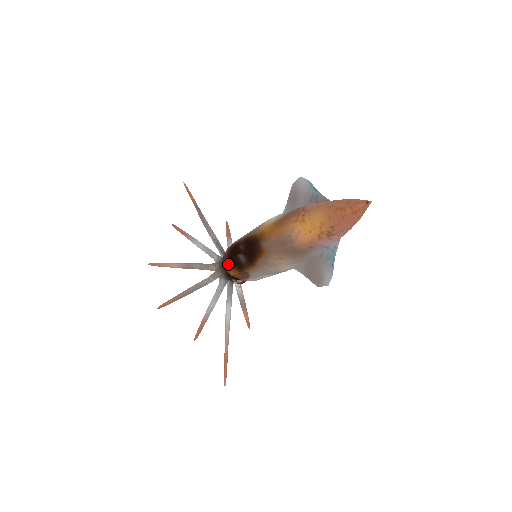
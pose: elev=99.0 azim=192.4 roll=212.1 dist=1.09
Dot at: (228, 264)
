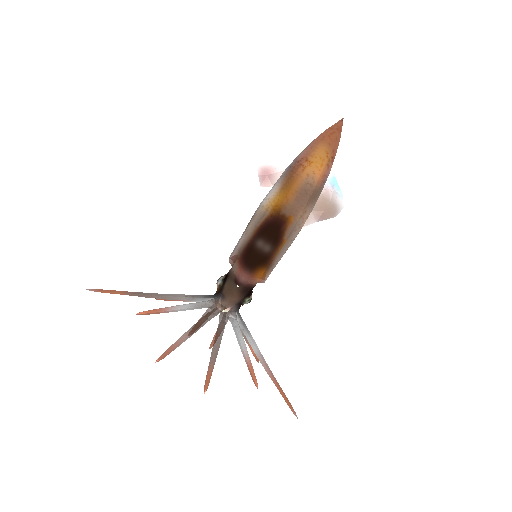
Dot at: (251, 272)
